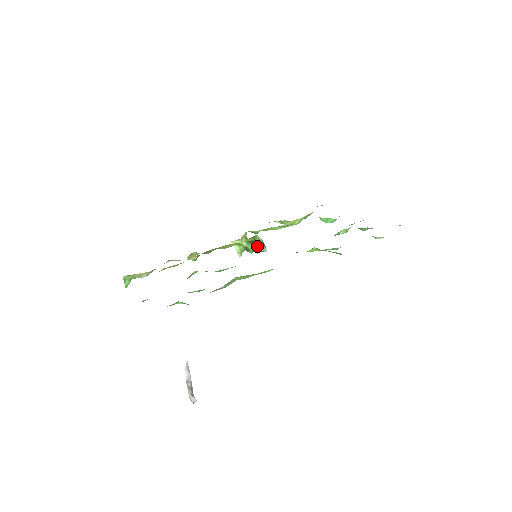
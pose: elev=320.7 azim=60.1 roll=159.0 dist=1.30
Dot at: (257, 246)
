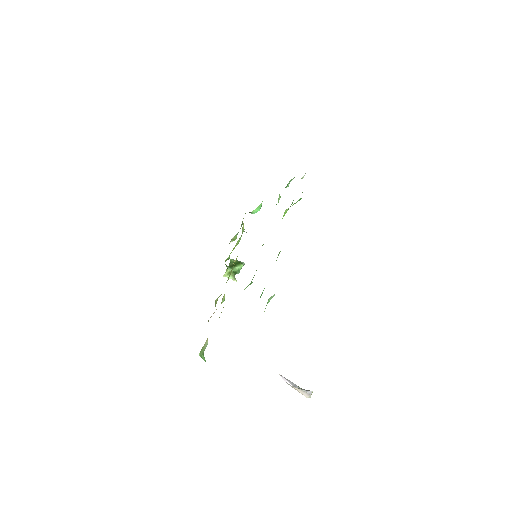
Dot at: (238, 265)
